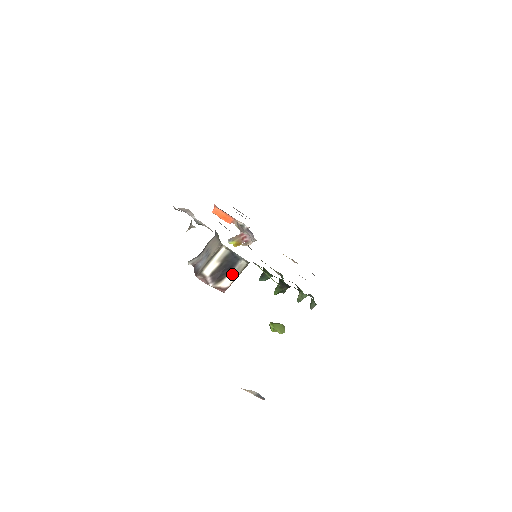
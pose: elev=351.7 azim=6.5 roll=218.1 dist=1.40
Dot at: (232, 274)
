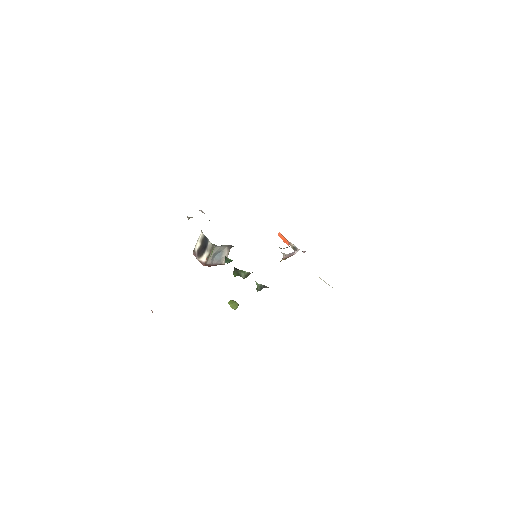
Dot at: (206, 252)
